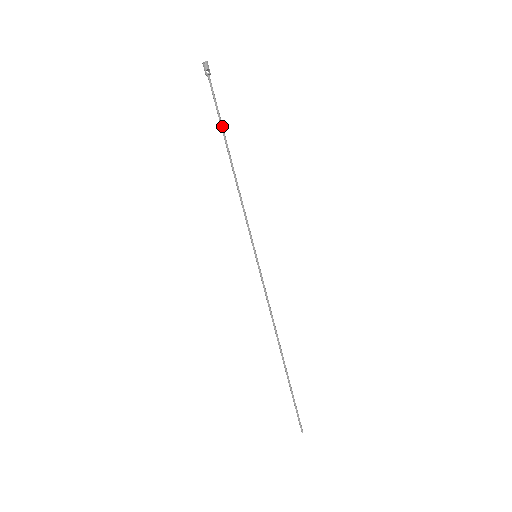
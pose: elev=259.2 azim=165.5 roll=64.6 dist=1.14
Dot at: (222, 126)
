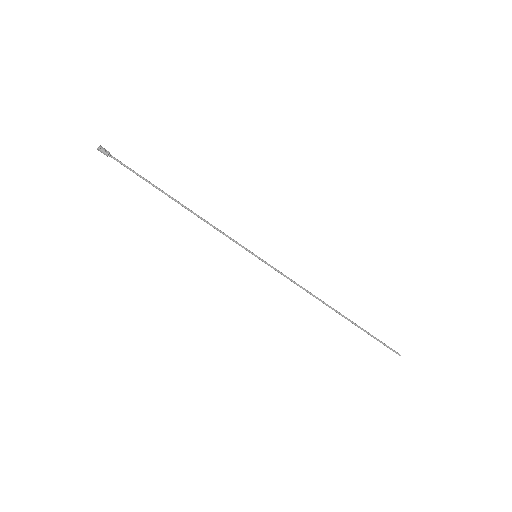
Dot at: (151, 183)
